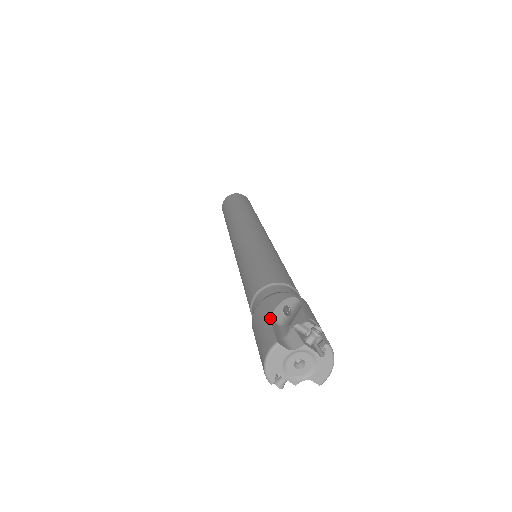
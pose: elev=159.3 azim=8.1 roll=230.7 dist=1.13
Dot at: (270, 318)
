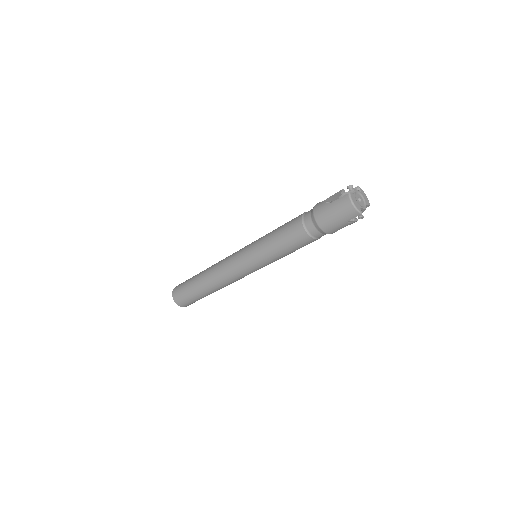
Dot at: (330, 203)
